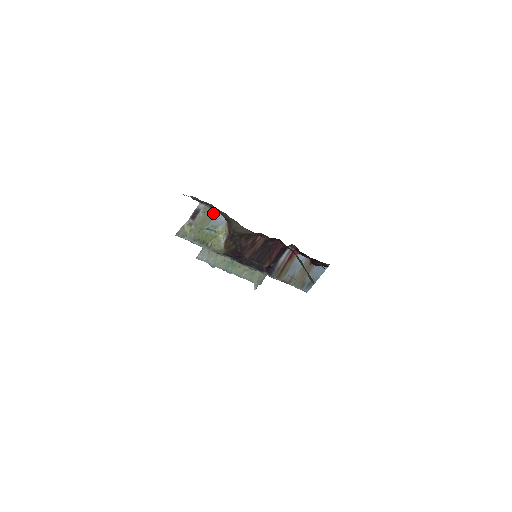
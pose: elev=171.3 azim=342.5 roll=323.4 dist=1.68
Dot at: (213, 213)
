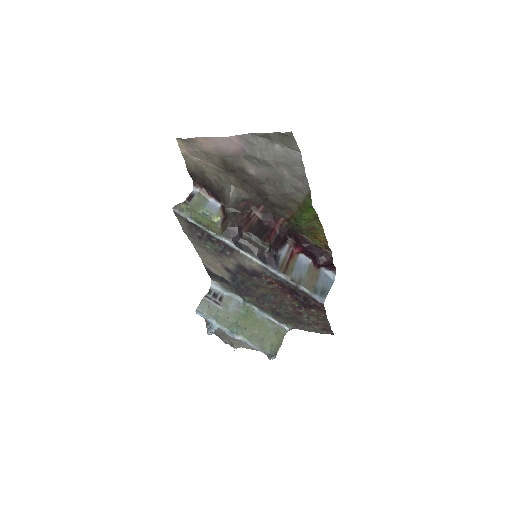
Dot at: (207, 200)
